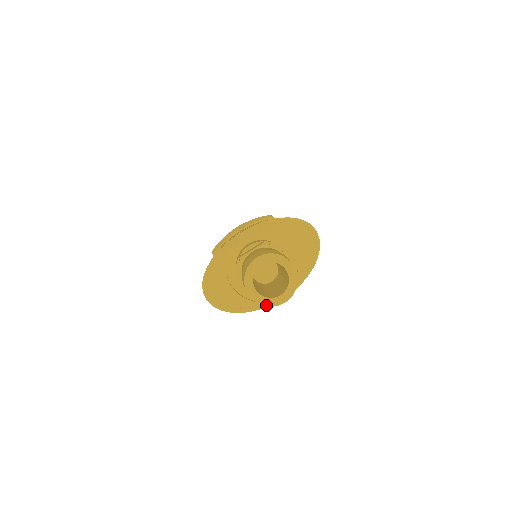
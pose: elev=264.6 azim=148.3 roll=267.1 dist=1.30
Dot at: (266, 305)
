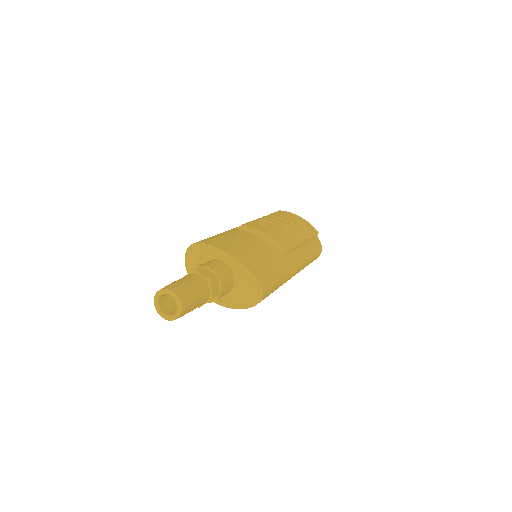
Dot at: (156, 308)
